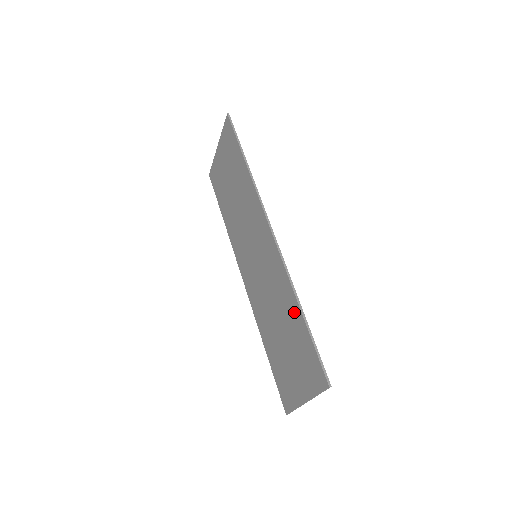
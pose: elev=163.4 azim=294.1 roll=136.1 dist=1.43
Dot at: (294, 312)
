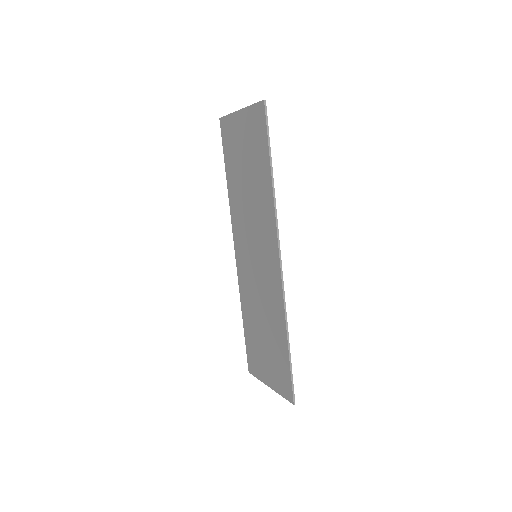
Dot at: (281, 337)
